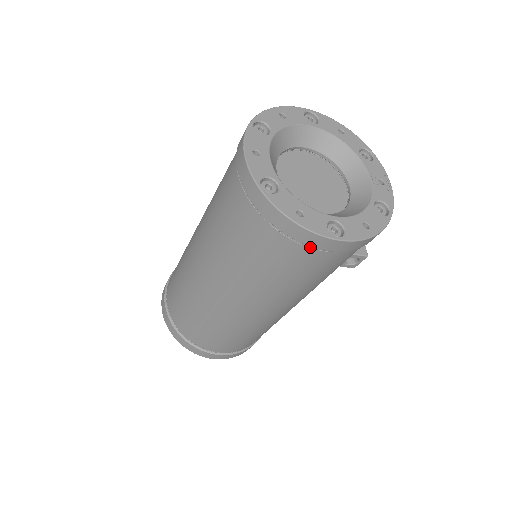
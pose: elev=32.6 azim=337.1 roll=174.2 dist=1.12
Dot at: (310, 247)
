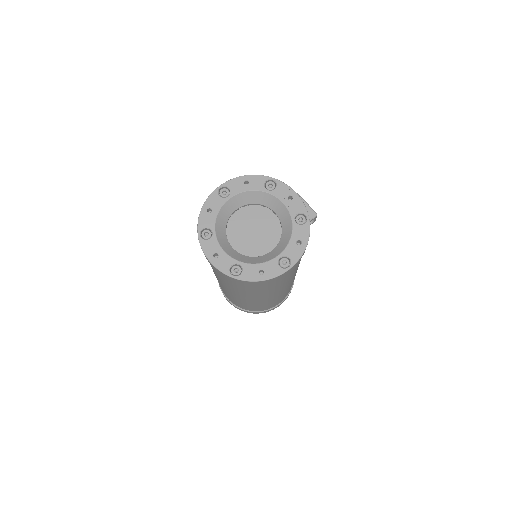
Dot at: (279, 277)
